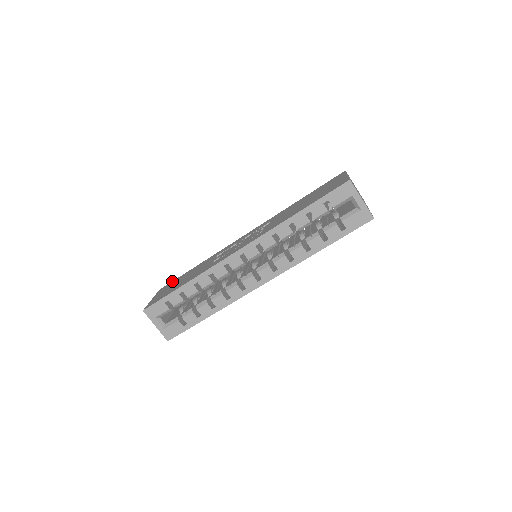
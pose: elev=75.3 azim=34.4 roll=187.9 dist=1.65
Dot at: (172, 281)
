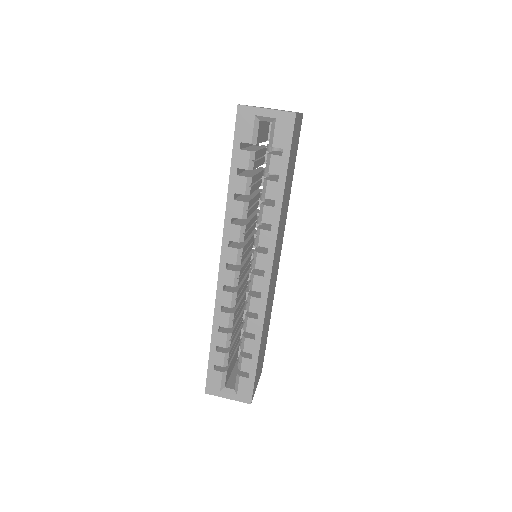
Dot at: occluded
